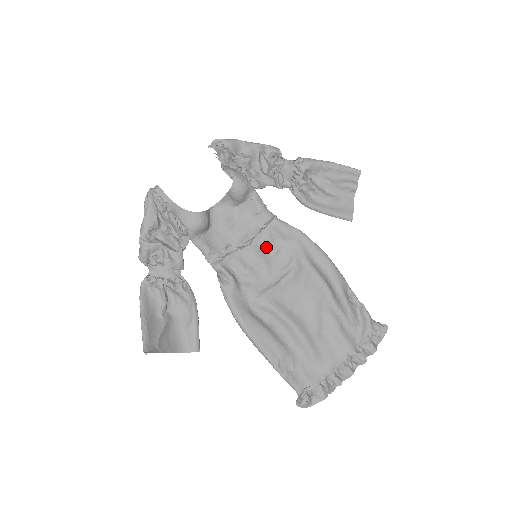
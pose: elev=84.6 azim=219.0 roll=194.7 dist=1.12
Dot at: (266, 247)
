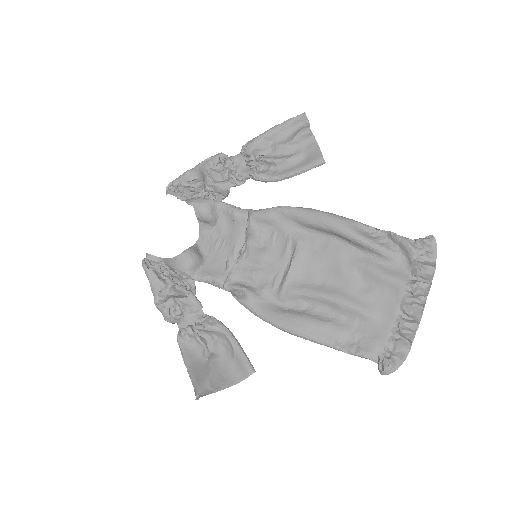
Dot at: (261, 242)
